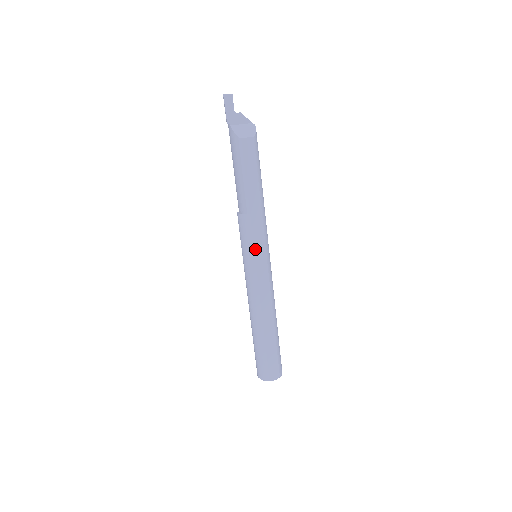
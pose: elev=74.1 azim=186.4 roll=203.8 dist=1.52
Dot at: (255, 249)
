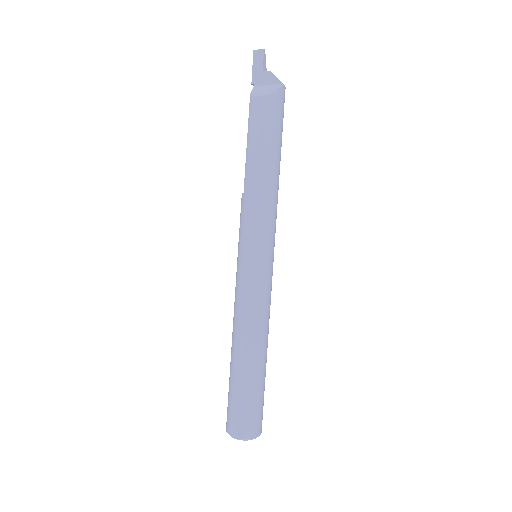
Dot at: (243, 241)
